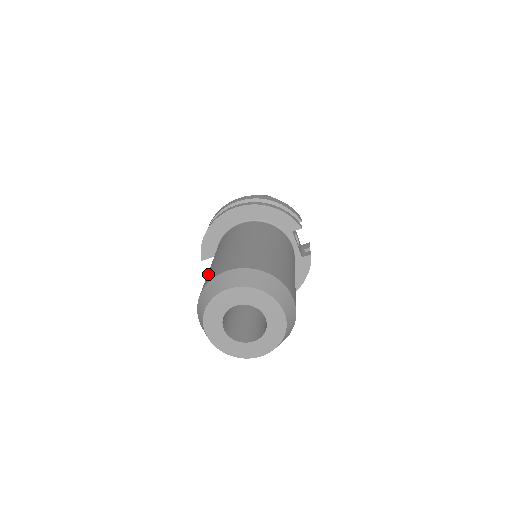
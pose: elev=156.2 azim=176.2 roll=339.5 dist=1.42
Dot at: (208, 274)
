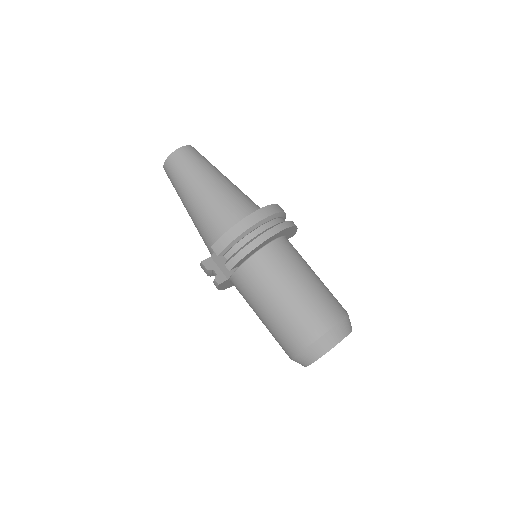
Dot at: (307, 315)
